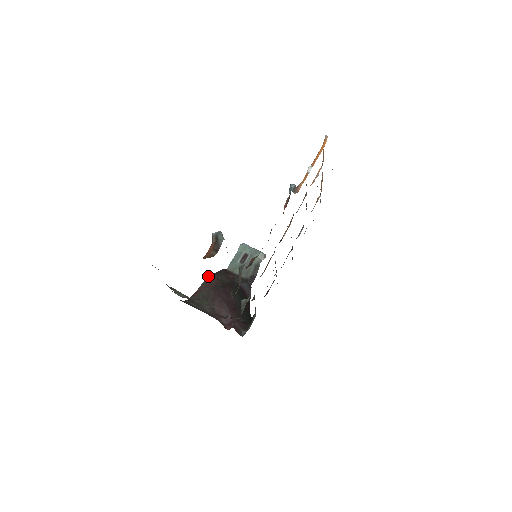
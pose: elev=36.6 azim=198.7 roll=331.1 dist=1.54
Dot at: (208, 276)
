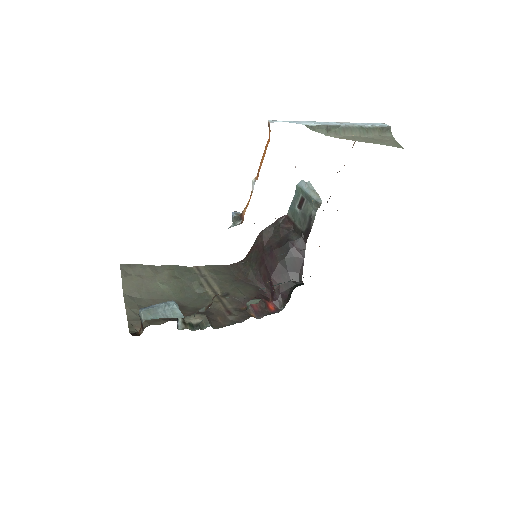
Dot at: (260, 233)
